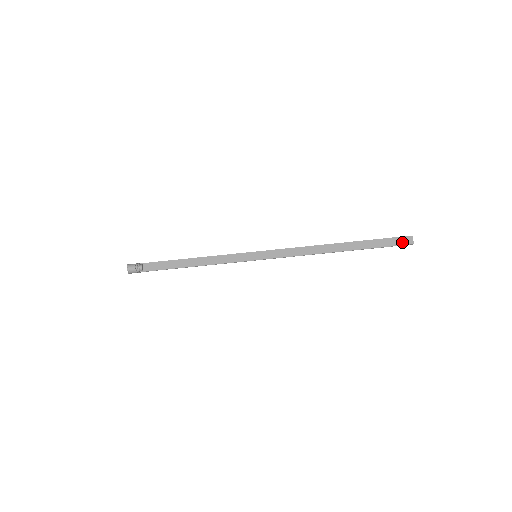
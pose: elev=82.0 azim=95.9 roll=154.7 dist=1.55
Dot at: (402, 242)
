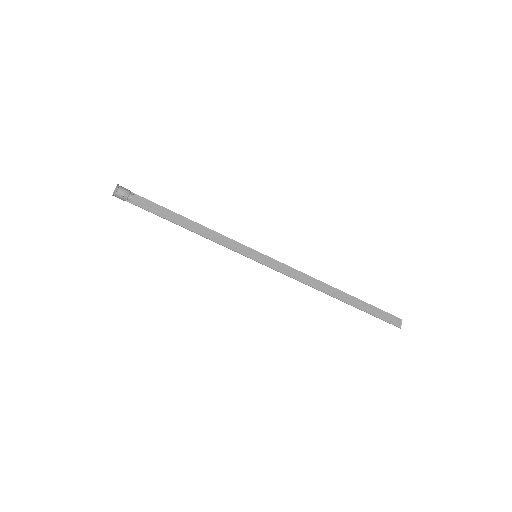
Dot at: (392, 321)
